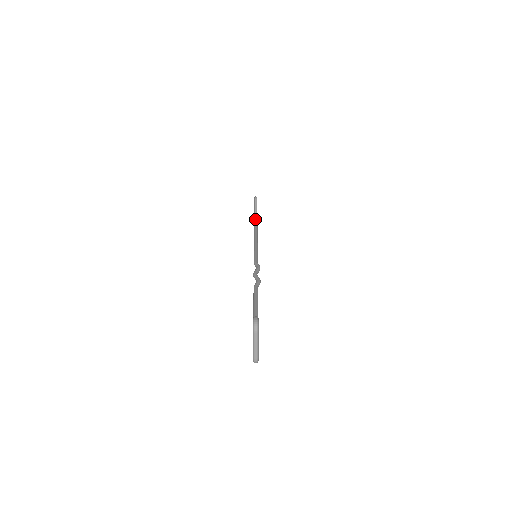
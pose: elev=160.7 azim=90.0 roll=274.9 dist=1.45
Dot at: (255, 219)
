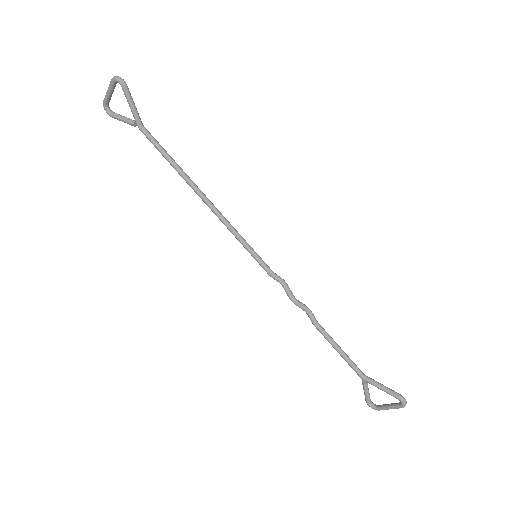
Dot at: (156, 142)
